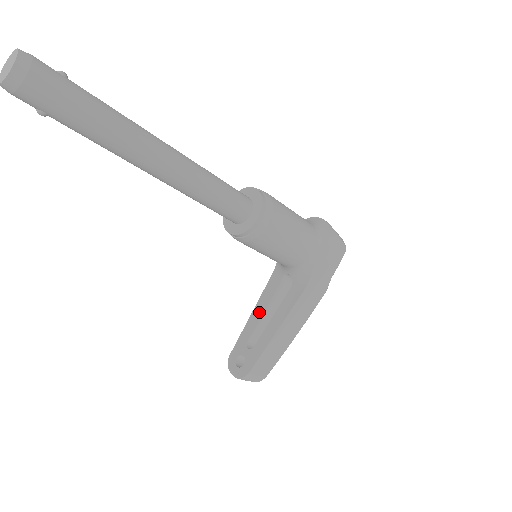
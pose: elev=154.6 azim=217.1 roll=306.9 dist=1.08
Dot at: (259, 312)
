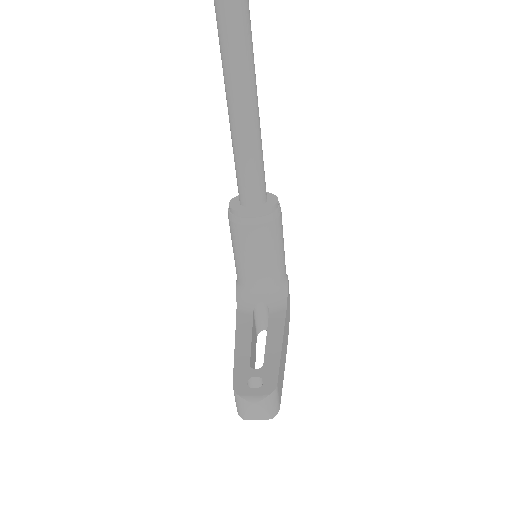
Dot at: (245, 339)
